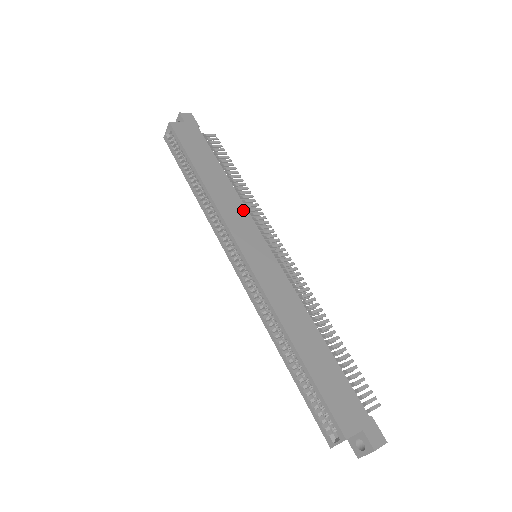
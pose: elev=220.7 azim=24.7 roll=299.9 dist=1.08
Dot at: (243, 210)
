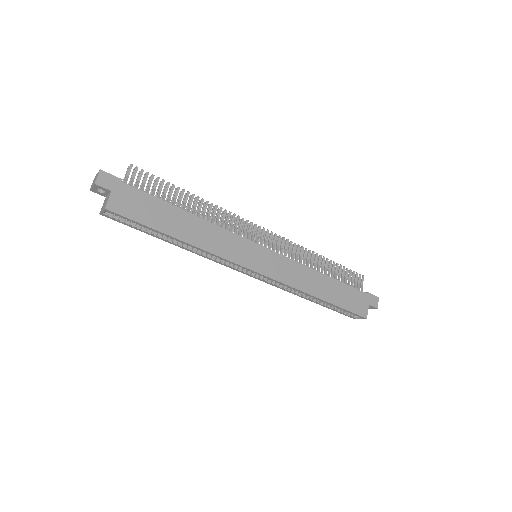
Dot at: (227, 234)
